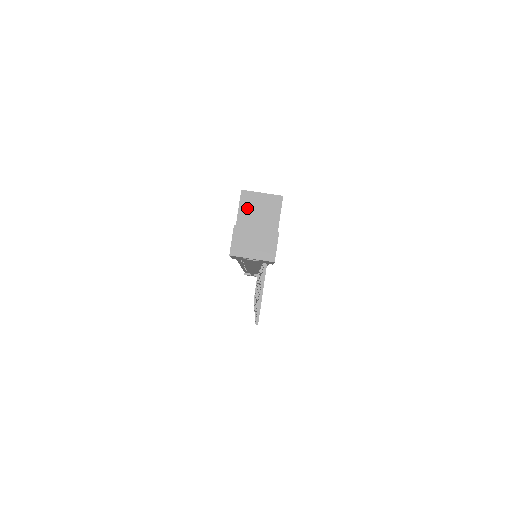
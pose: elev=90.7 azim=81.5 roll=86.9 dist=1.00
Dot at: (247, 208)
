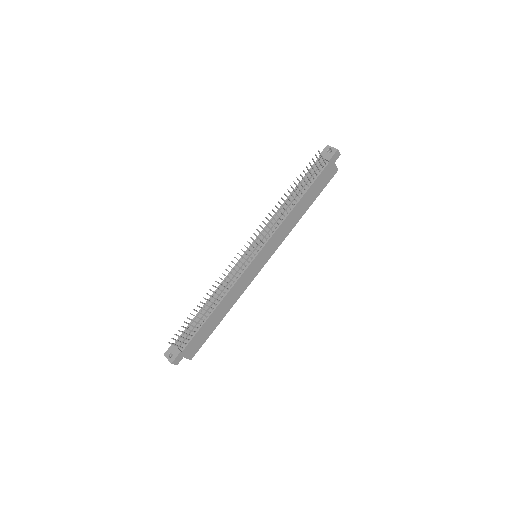
Dot at: occluded
